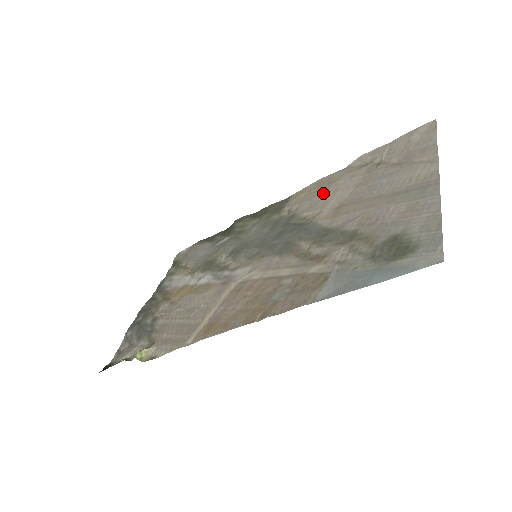
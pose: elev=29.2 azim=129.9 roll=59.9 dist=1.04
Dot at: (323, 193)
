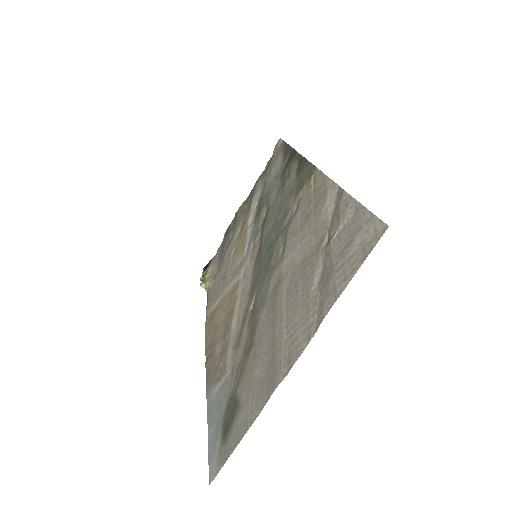
Dot at: (304, 222)
